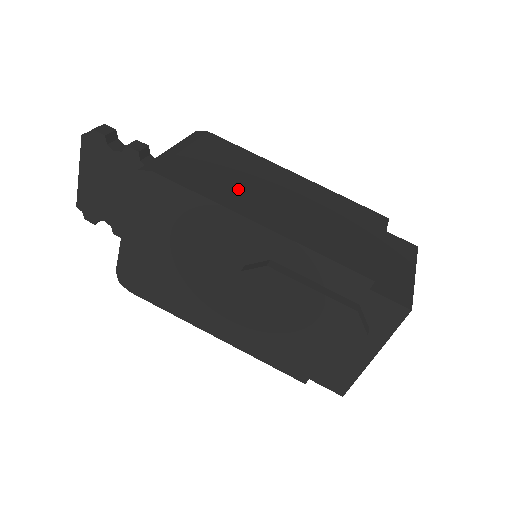
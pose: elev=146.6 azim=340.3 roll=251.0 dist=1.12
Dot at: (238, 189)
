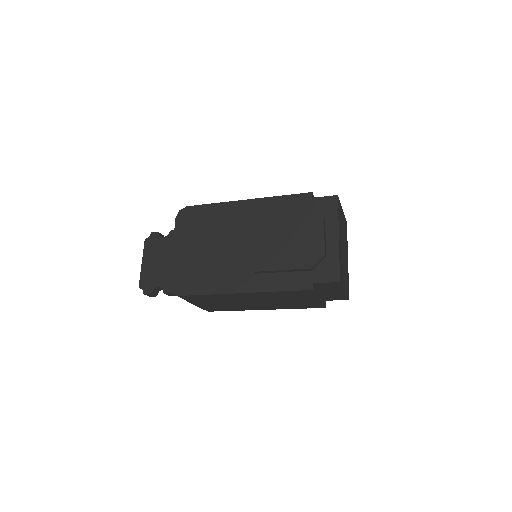
Dot at: occluded
